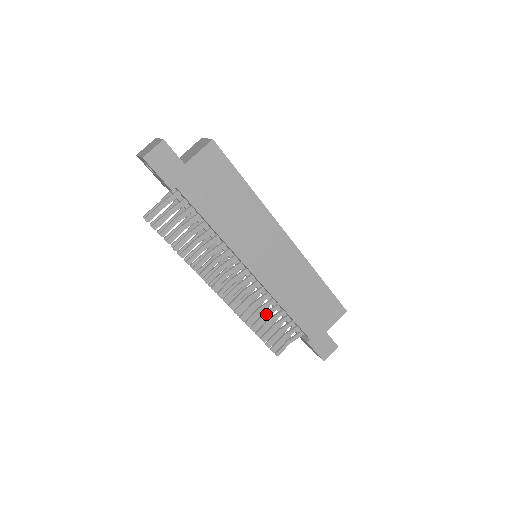
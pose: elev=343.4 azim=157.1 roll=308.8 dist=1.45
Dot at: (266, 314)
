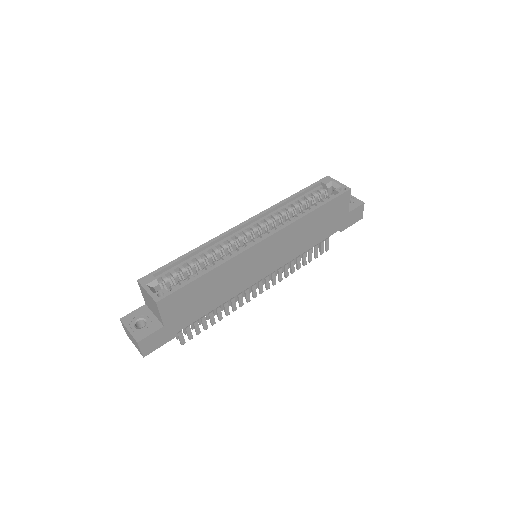
Dot at: (298, 256)
